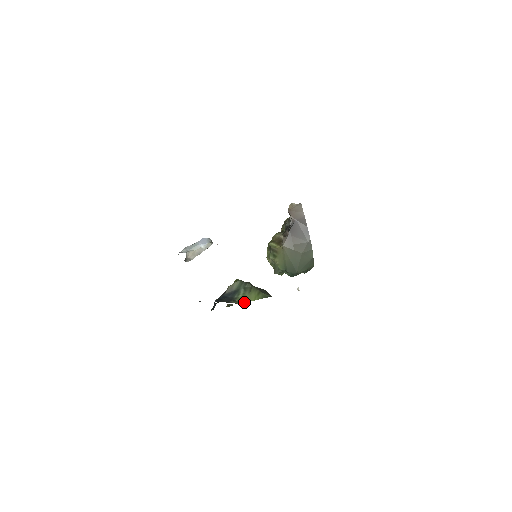
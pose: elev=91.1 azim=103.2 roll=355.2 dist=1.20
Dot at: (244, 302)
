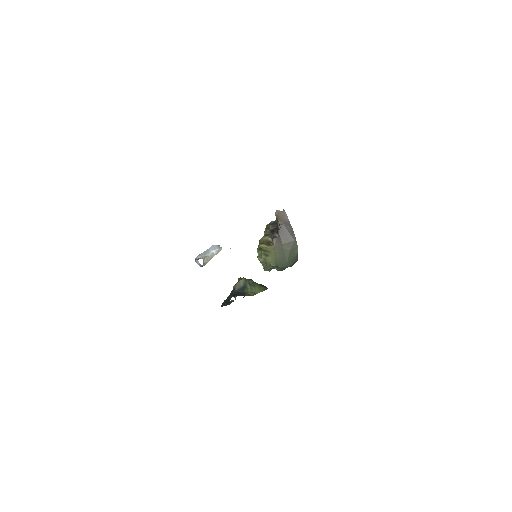
Dot at: occluded
